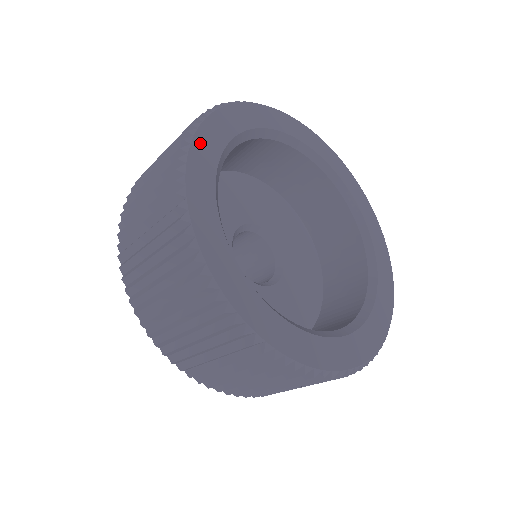
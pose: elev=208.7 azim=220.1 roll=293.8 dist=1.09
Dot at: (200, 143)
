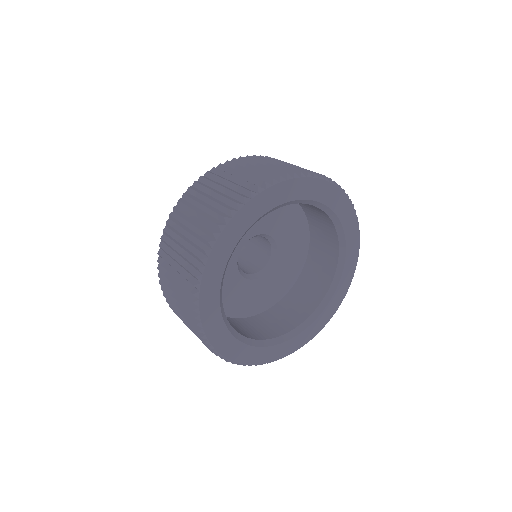
Dot at: (233, 356)
